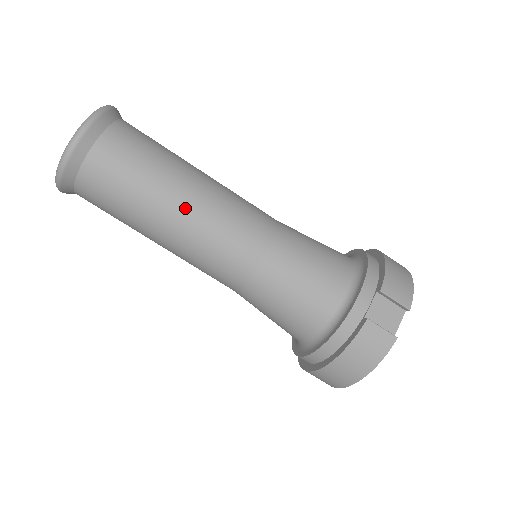
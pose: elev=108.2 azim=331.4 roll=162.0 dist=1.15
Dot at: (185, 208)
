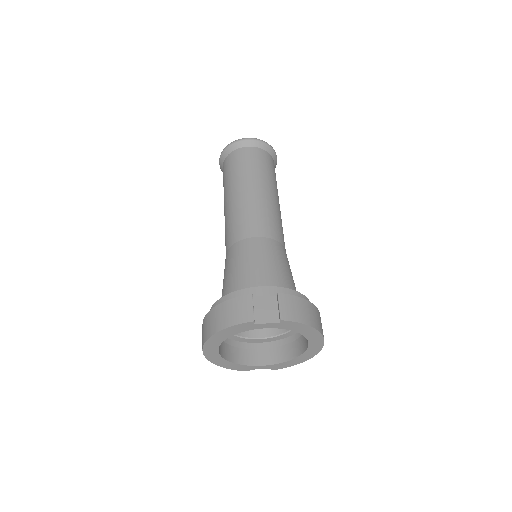
Dot at: (247, 192)
